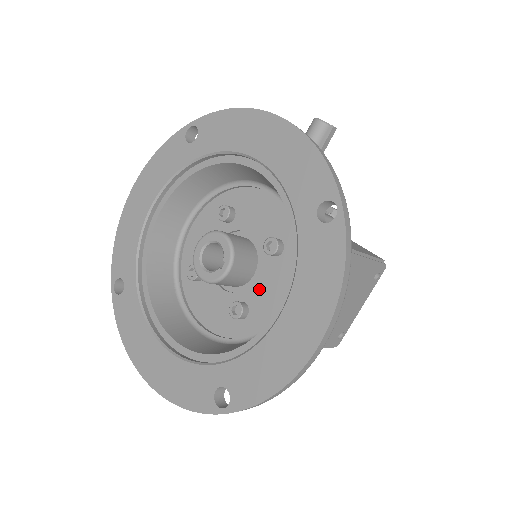
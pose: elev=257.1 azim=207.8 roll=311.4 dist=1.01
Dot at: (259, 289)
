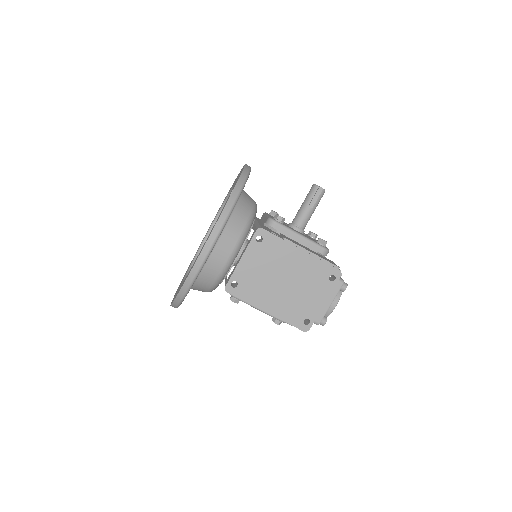
Dot at: occluded
